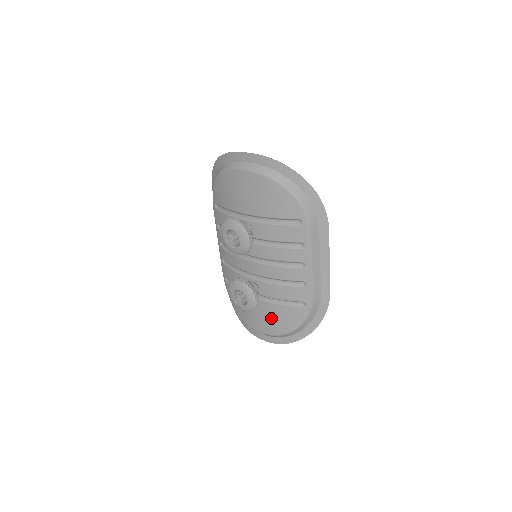
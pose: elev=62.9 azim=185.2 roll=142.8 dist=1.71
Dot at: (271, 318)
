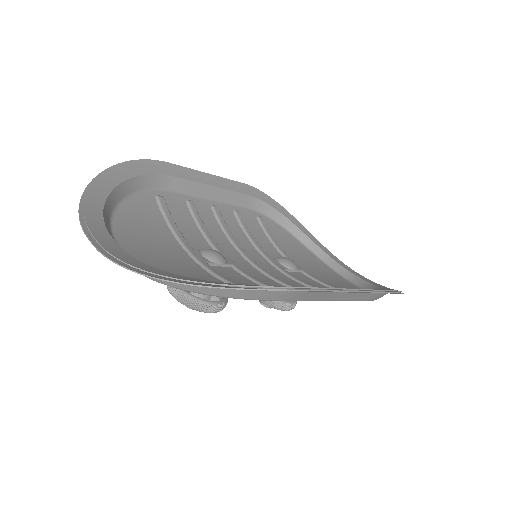
Dot at: occluded
